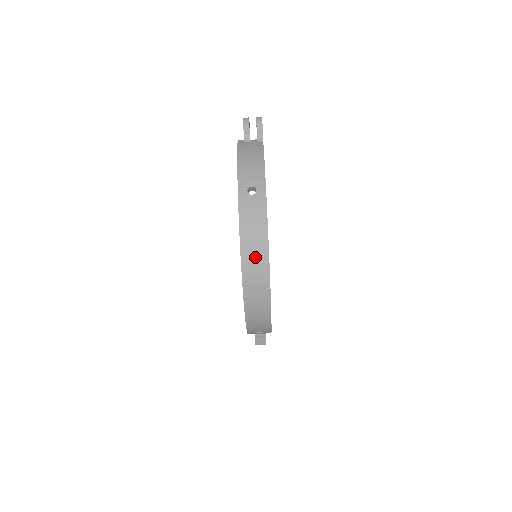
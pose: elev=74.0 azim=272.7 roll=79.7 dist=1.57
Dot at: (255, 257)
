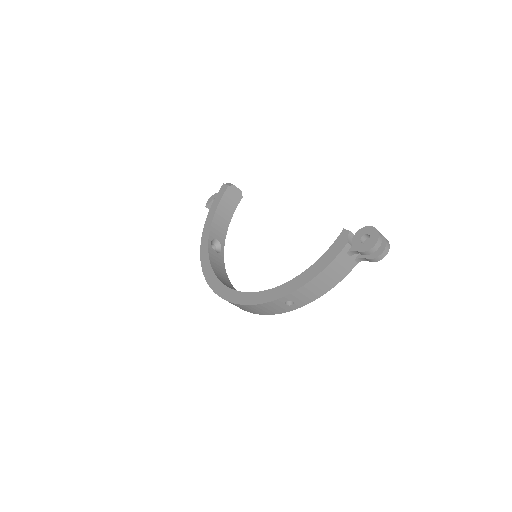
Dot at: (241, 308)
